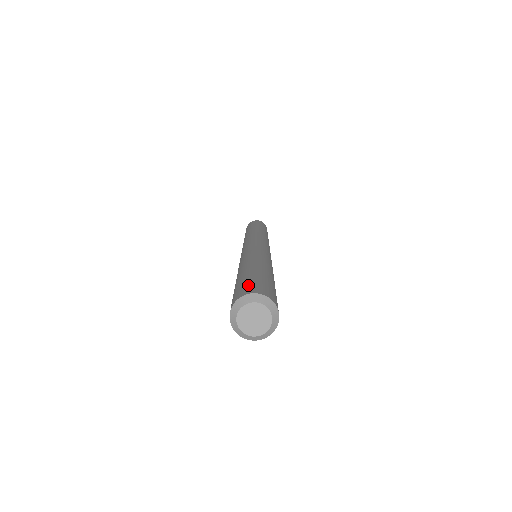
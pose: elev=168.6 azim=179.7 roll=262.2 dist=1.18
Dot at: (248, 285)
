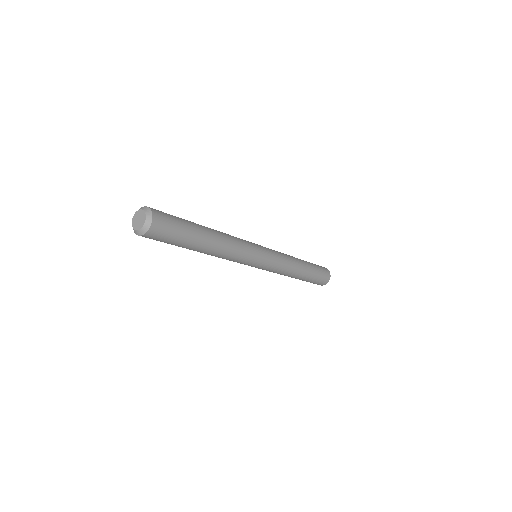
Dot at: (164, 213)
